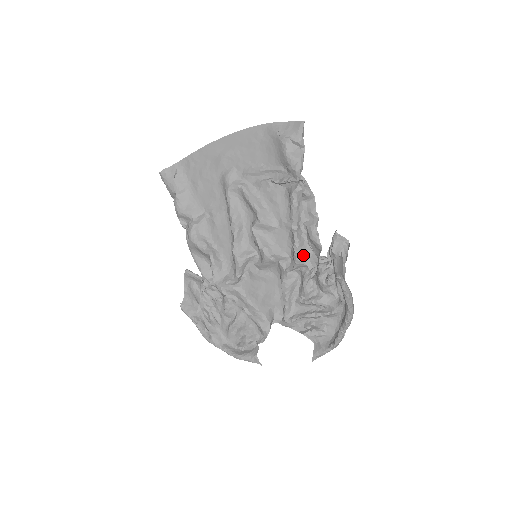
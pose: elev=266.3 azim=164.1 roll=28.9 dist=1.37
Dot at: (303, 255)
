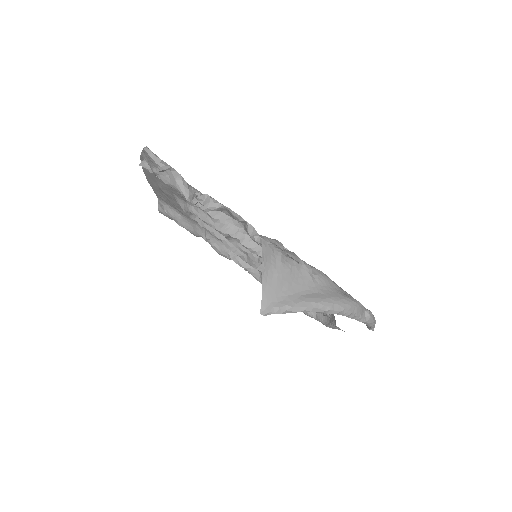
Dot at: occluded
